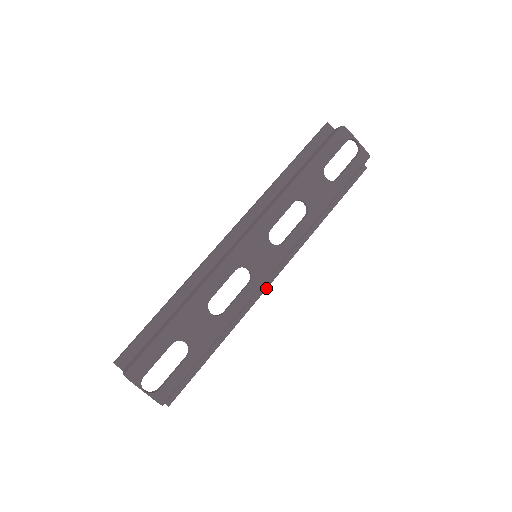
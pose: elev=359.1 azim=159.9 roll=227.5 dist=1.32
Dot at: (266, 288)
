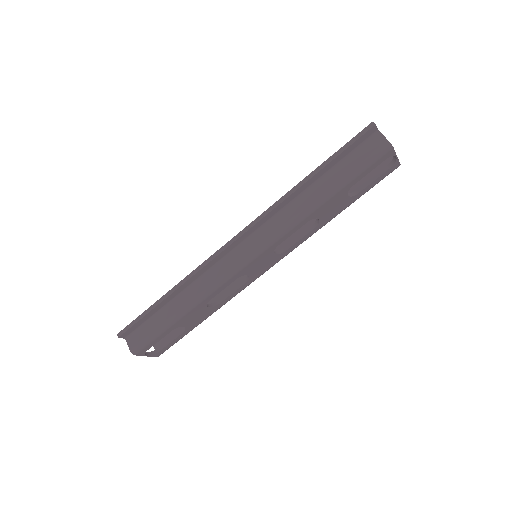
Dot at: occluded
